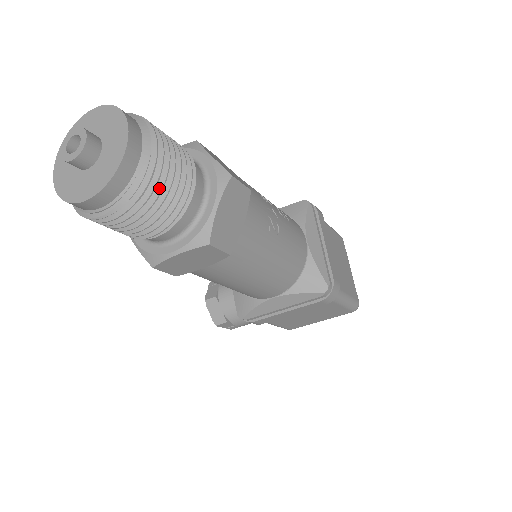
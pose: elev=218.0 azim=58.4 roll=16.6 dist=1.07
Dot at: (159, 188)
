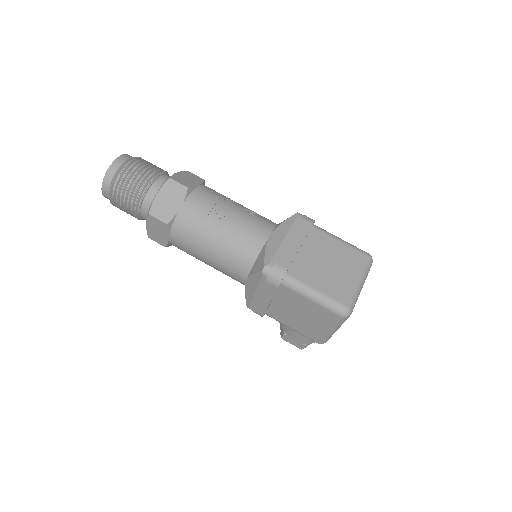
Dot at: (125, 184)
